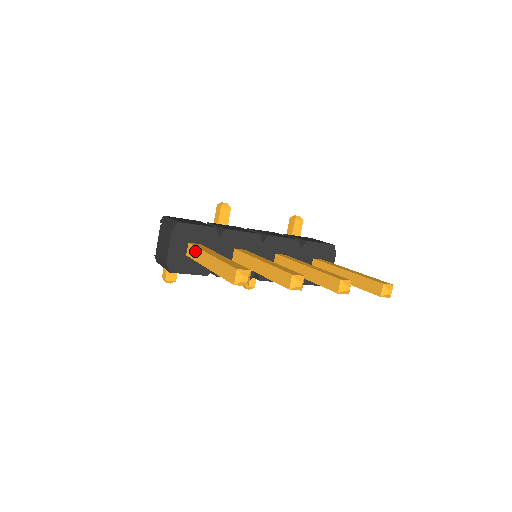
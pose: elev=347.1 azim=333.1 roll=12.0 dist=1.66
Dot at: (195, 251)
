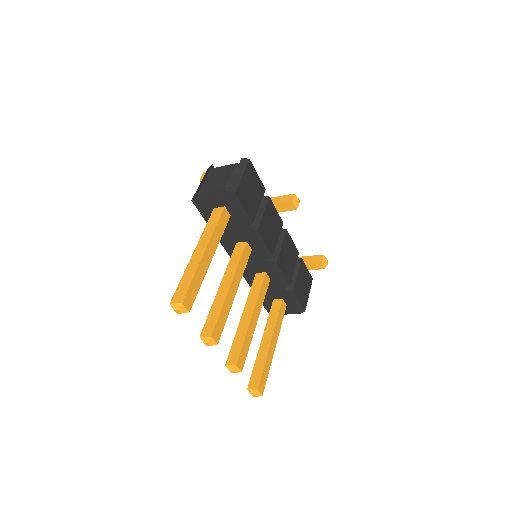
Dot at: (214, 223)
